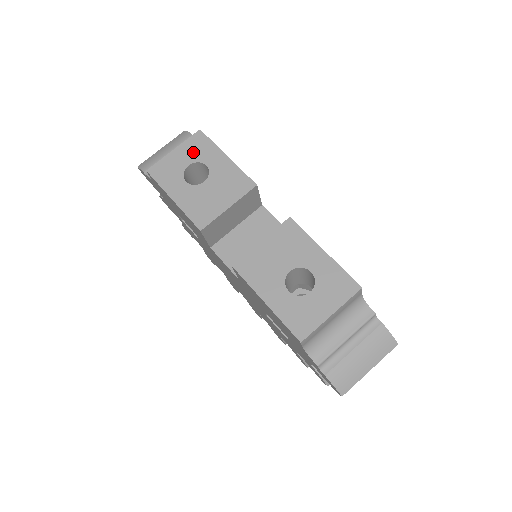
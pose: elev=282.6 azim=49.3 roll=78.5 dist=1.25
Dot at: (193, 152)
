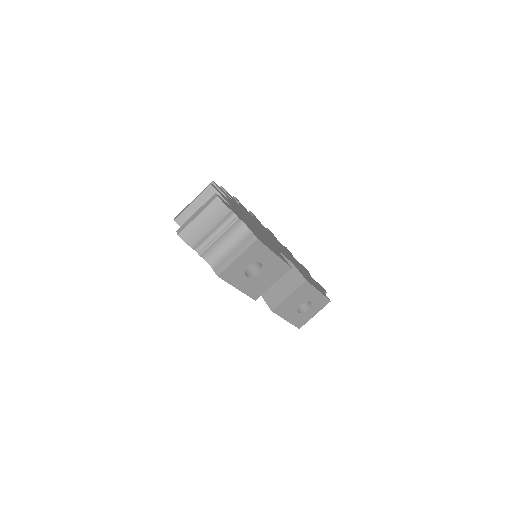
Dot at: (252, 257)
